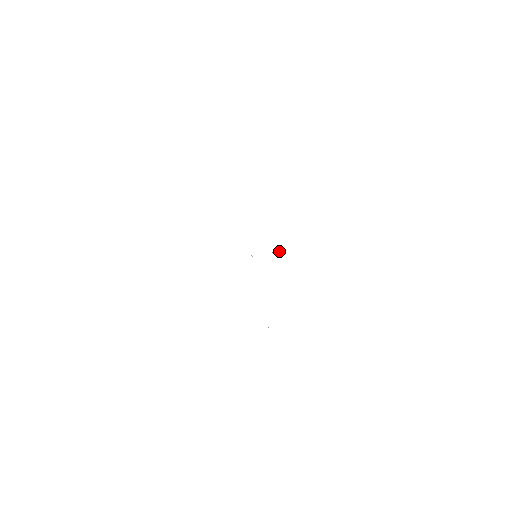
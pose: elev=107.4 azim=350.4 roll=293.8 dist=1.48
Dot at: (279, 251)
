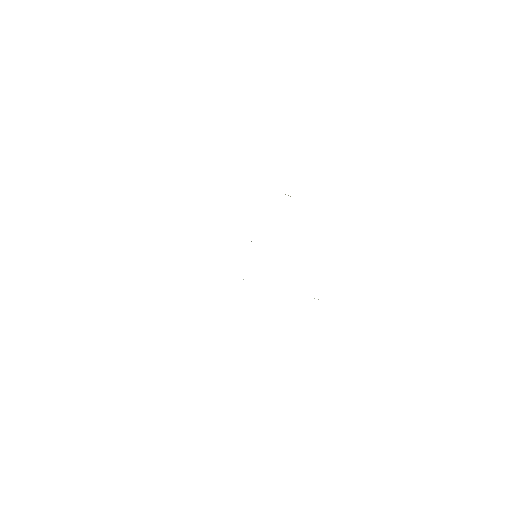
Dot at: occluded
